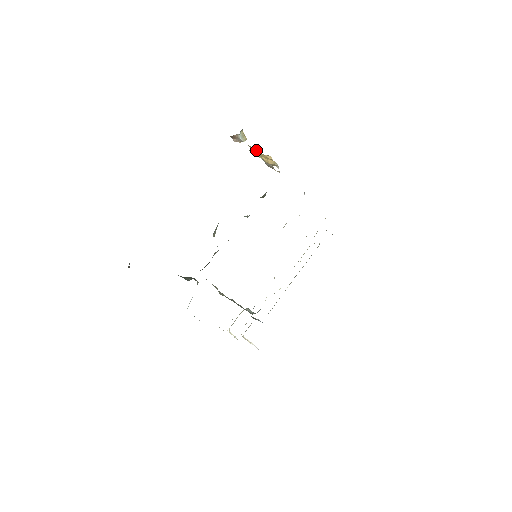
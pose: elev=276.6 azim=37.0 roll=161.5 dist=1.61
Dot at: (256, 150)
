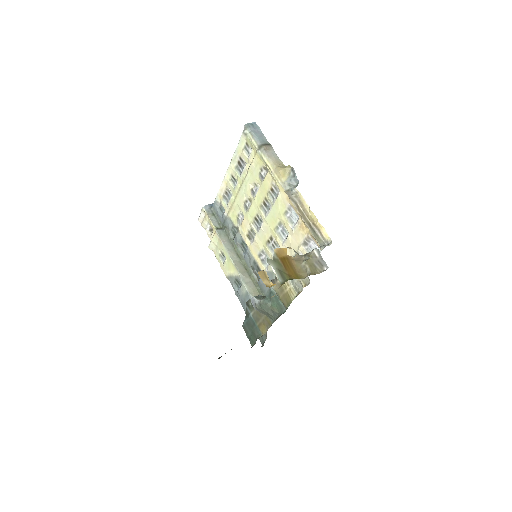
Dot at: occluded
